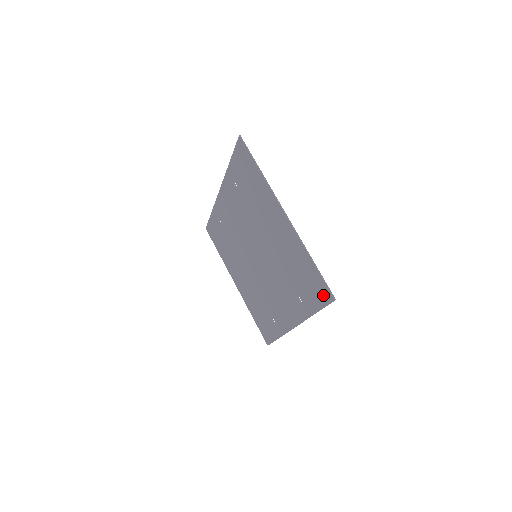
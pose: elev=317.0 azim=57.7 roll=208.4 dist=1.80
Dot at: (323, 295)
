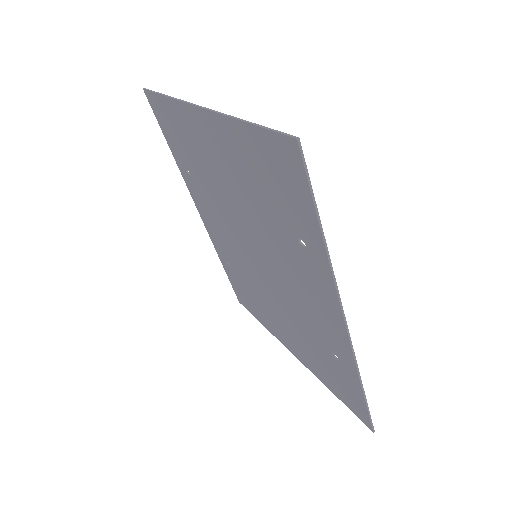
Dot at: (290, 165)
